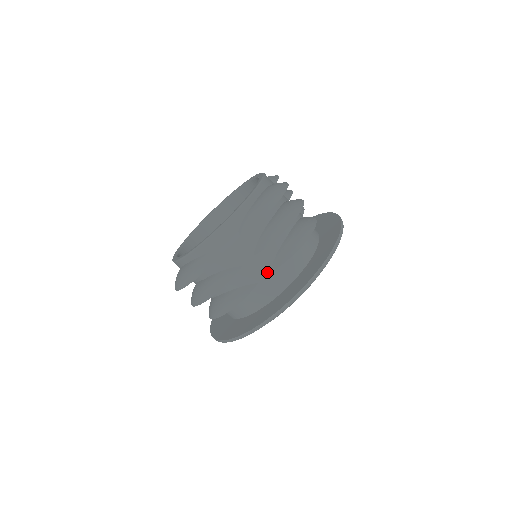
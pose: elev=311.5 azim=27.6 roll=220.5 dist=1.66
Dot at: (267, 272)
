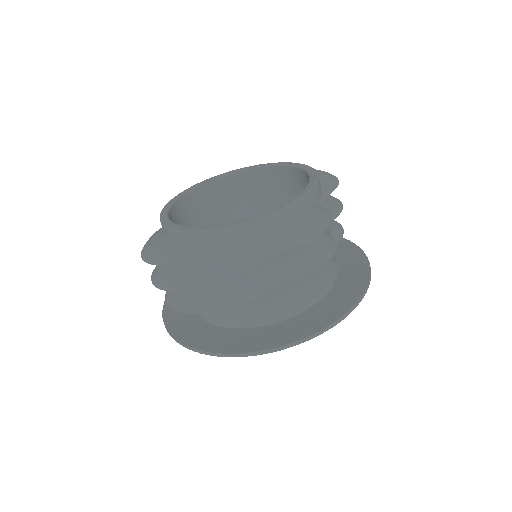
Dot at: (243, 302)
